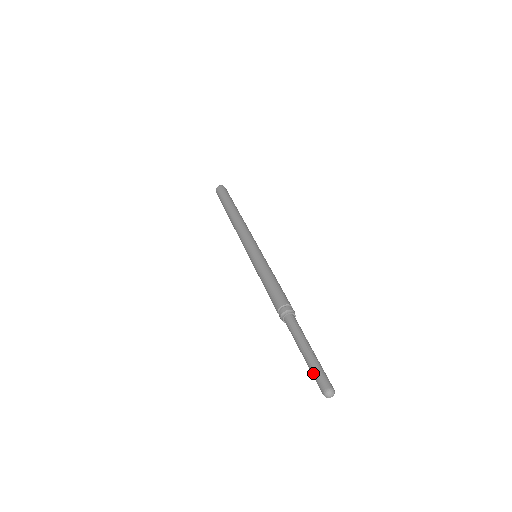
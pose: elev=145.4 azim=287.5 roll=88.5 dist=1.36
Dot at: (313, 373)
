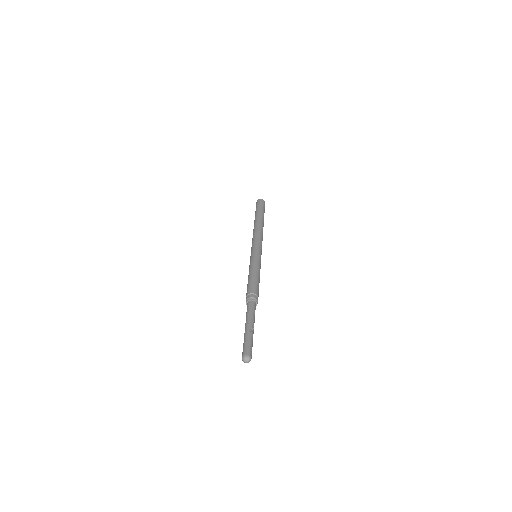
Dot at: (243, 344)
